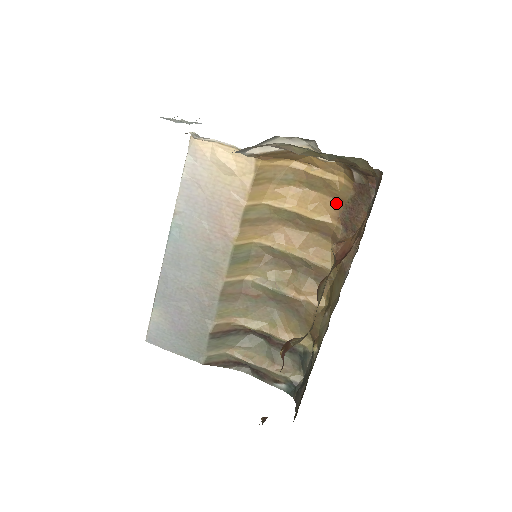
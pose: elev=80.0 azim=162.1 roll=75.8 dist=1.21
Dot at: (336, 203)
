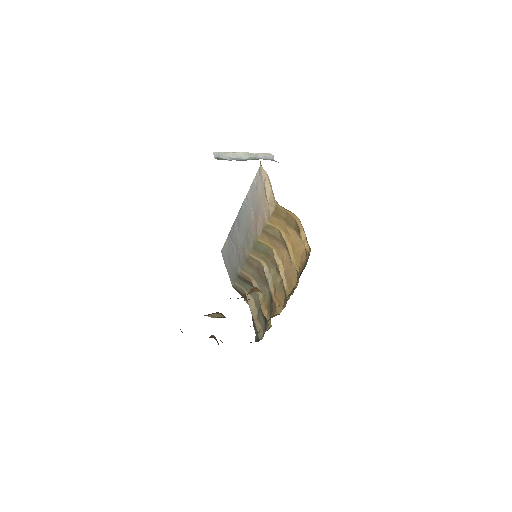
Dot at: (304, 263)
